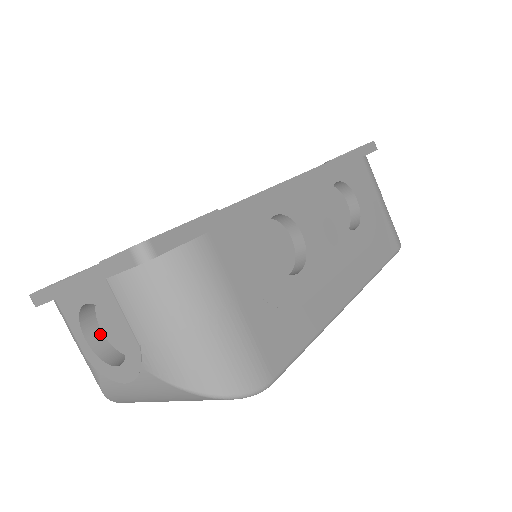
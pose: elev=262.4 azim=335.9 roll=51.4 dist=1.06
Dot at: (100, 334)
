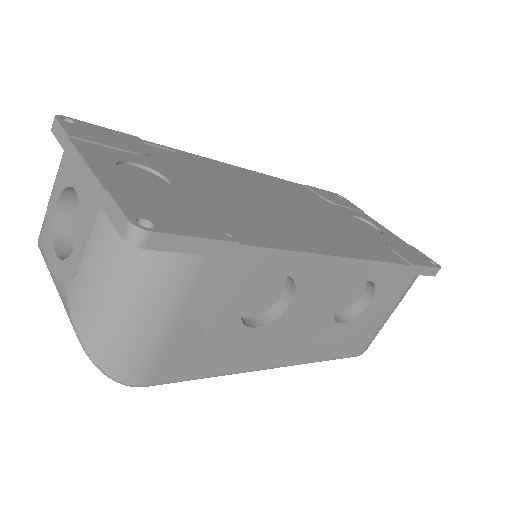
Dot at: (72, 210)
